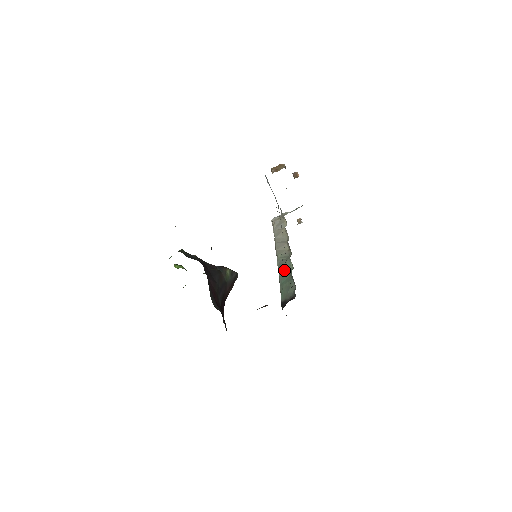
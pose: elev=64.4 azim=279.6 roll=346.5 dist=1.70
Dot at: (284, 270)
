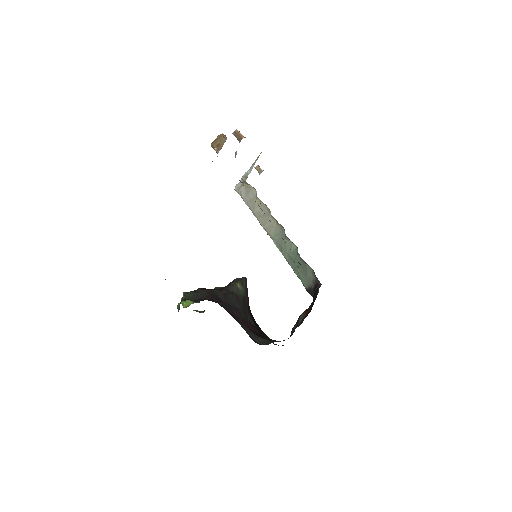
Dot at: (288, 252)
